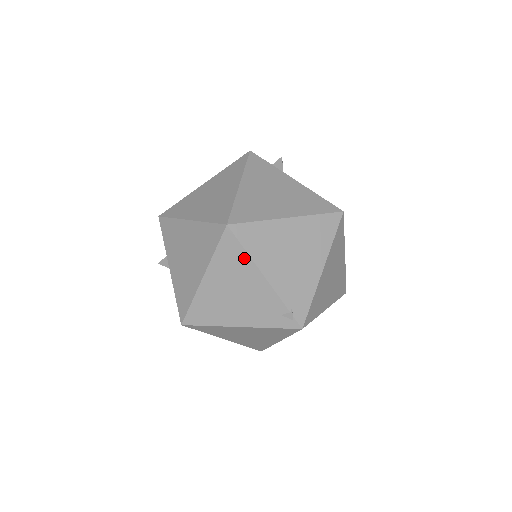
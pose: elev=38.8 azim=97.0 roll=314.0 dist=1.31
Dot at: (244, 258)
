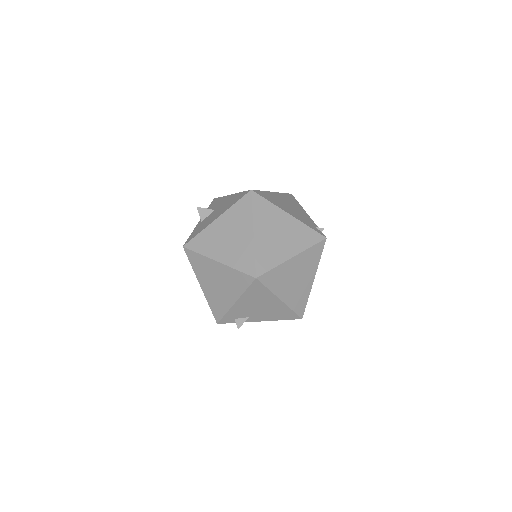
Dot at: (298, 204)
